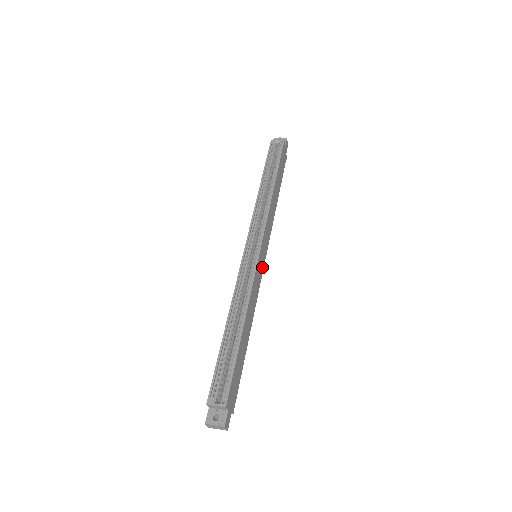
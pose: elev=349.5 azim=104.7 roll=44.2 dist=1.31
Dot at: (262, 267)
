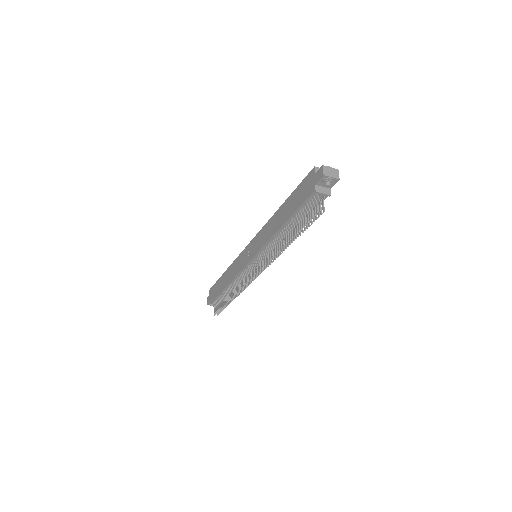
Dot at: occluded
